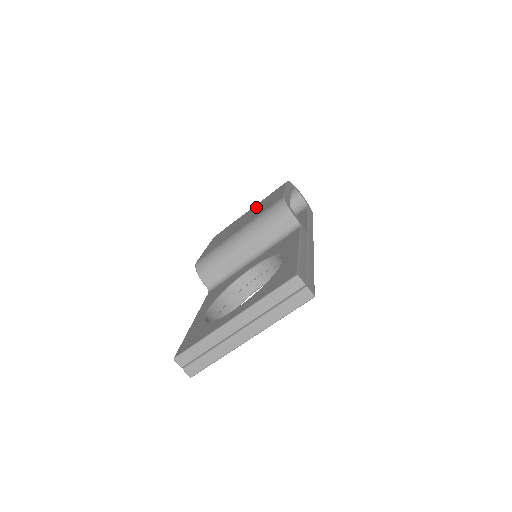
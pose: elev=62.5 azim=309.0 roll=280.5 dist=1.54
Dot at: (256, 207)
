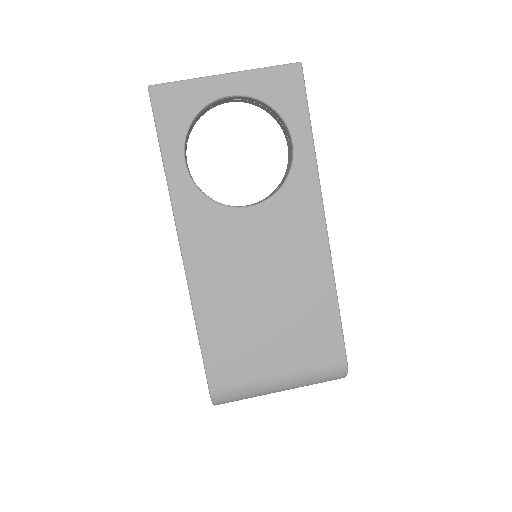
Dot at: occluded
